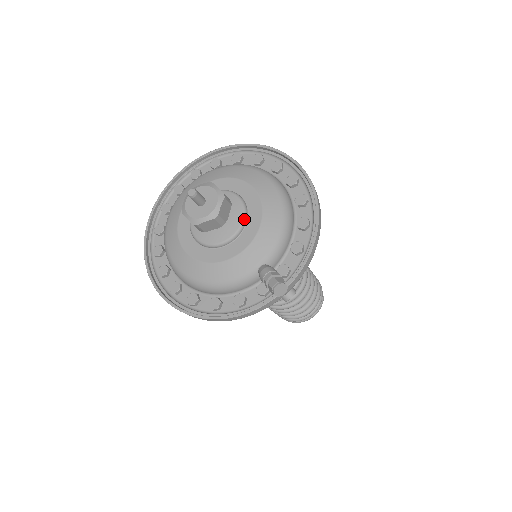
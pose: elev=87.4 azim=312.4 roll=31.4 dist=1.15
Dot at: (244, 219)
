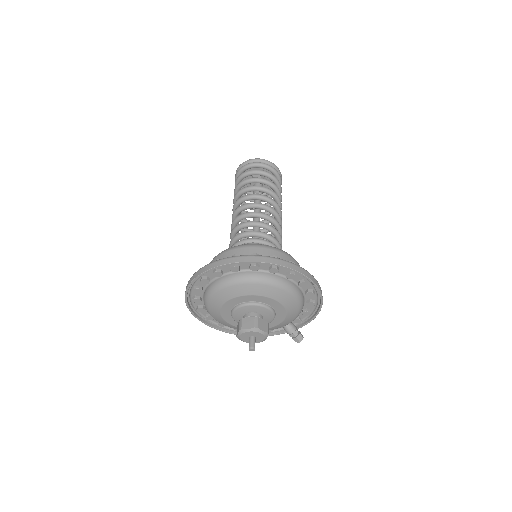
Dot at: (274, 318)
